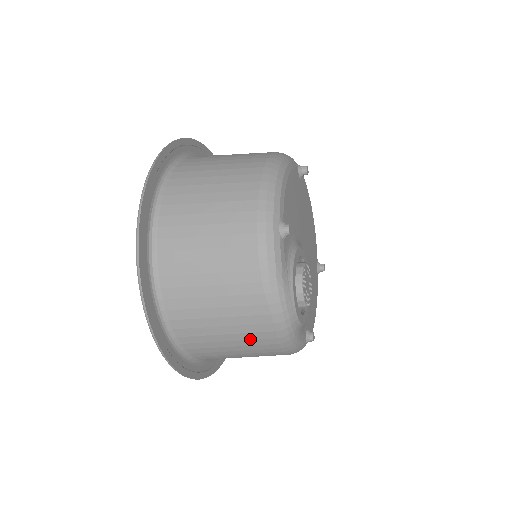
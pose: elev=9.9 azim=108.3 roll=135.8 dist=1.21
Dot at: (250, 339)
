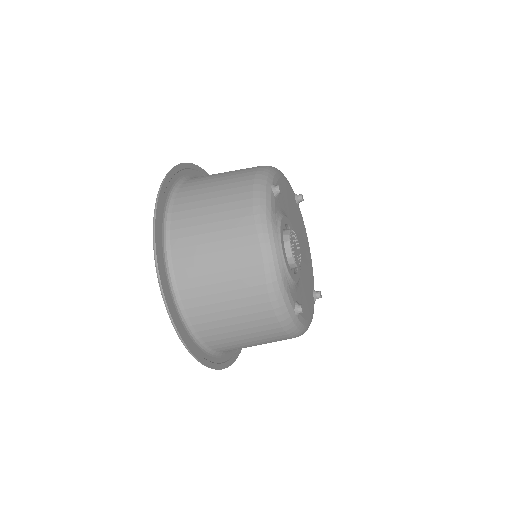
Dot at: (240, 278)
